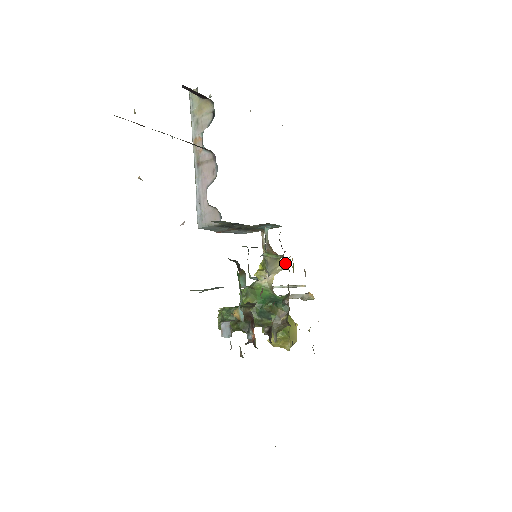
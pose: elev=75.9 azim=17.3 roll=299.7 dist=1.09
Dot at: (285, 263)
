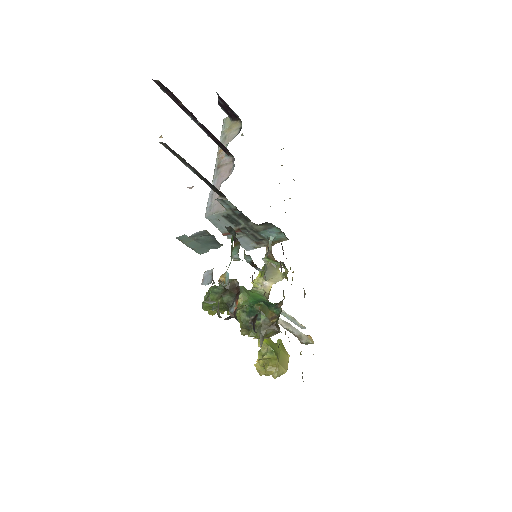
Dot at: (284, 272)
